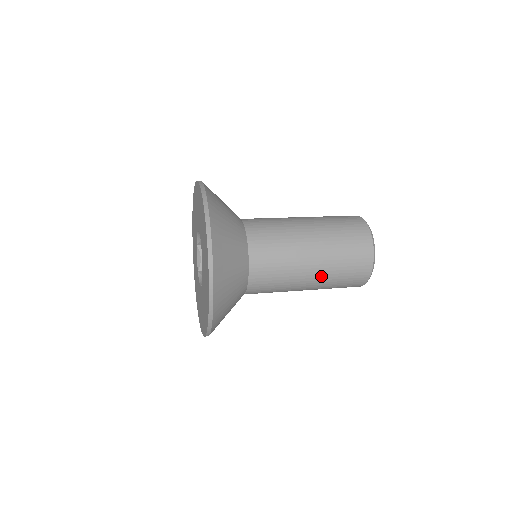
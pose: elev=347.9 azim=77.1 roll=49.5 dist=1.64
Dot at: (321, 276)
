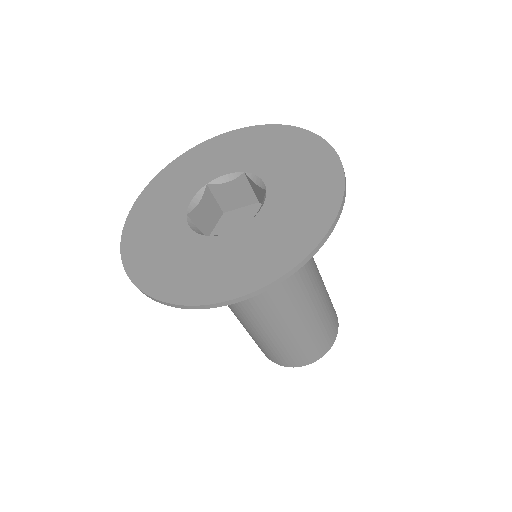
Dot at: (303, 329)
